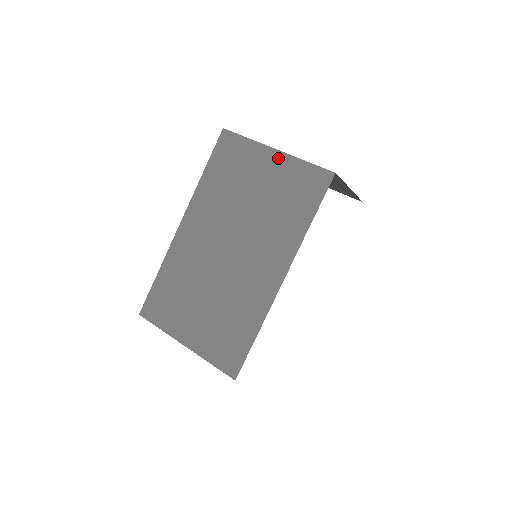
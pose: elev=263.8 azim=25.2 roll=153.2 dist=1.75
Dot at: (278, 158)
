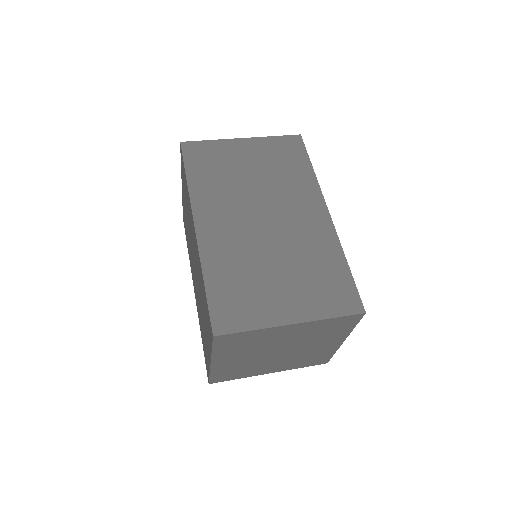
Dot at: (249, 142)
